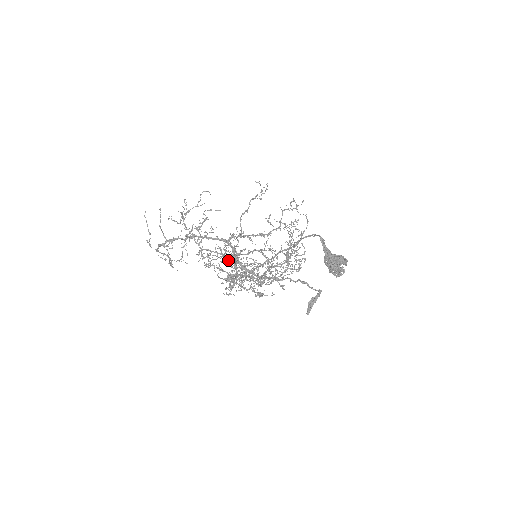
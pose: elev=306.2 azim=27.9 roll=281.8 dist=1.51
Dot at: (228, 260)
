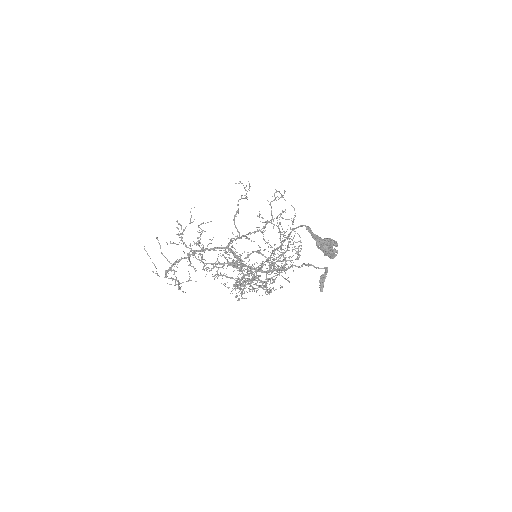
Dot at: occluded
